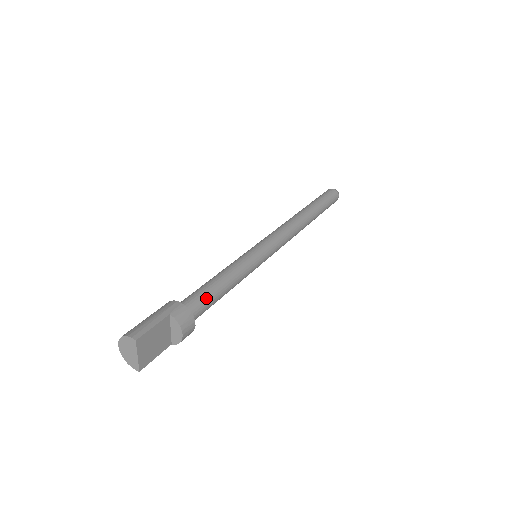
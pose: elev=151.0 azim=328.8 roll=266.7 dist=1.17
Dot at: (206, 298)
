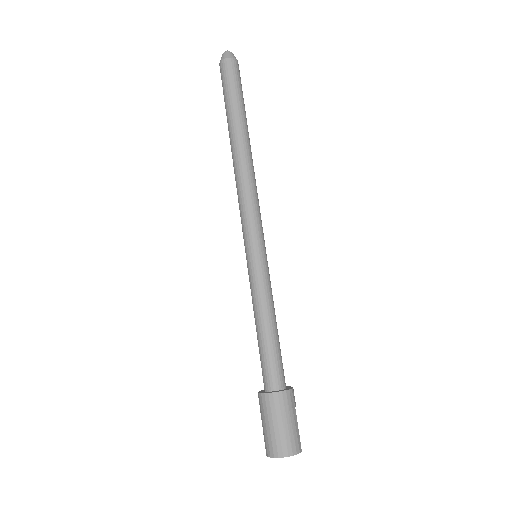
Dot at: (281, 358)
